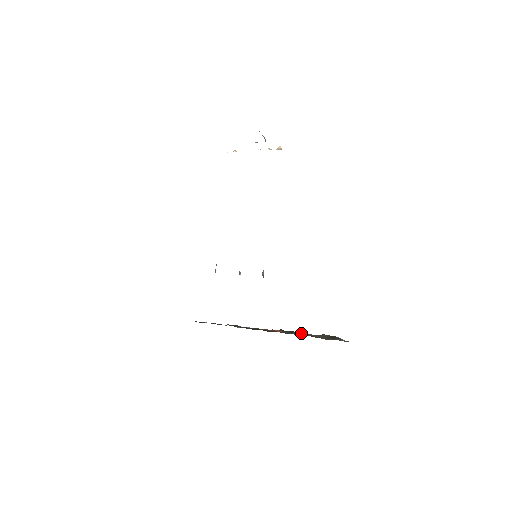
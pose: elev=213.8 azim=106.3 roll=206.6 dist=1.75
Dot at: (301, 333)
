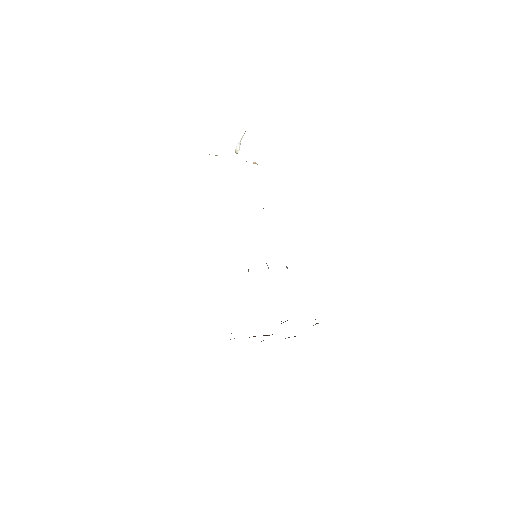
Dot at: occluded
